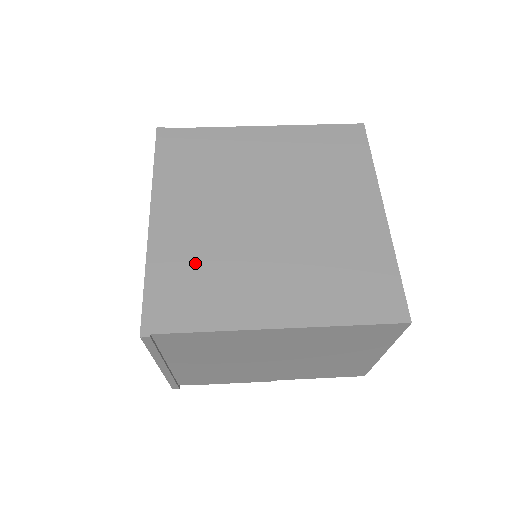
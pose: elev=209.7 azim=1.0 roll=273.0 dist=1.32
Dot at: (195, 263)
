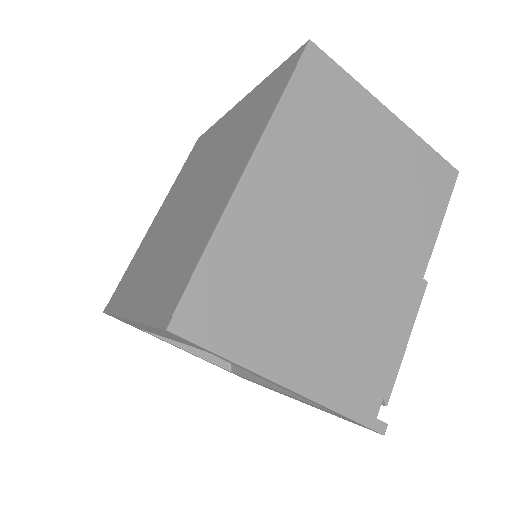
Dot at: (168, 268)
